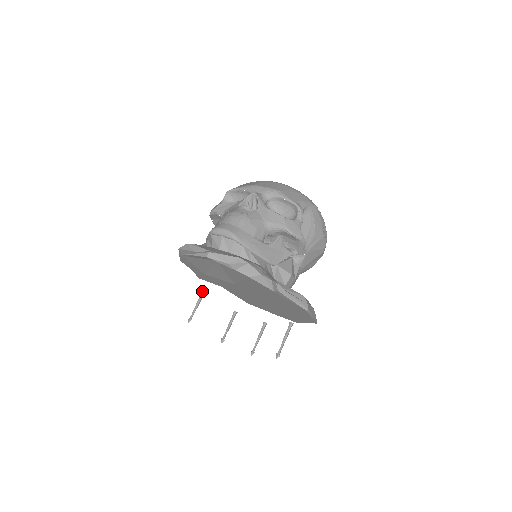
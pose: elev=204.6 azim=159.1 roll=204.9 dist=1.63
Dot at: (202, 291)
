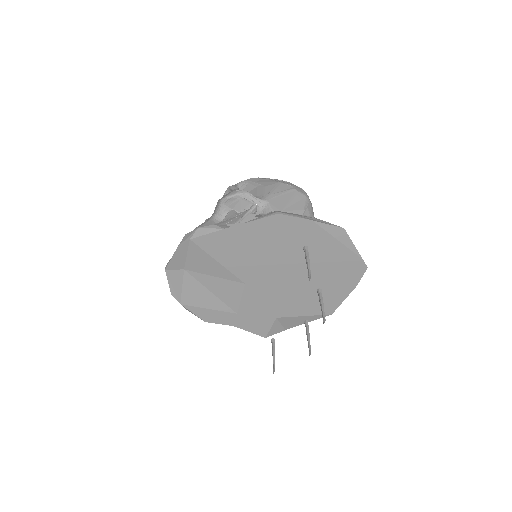
Dot at: occluded
